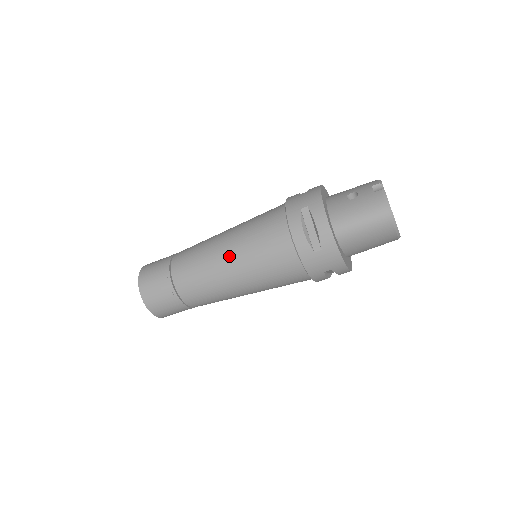
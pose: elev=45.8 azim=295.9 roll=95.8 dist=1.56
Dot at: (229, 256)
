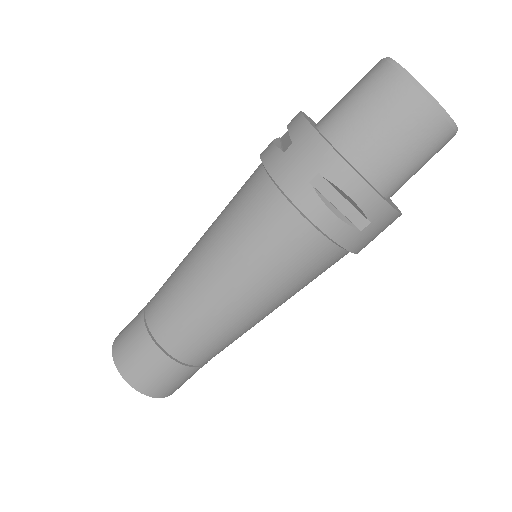
Dot at: (202, 236)
